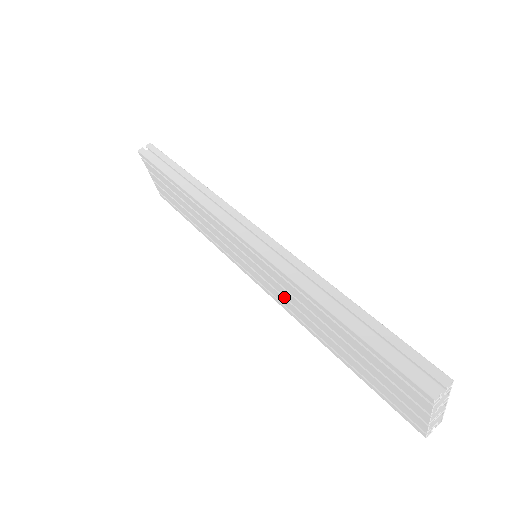
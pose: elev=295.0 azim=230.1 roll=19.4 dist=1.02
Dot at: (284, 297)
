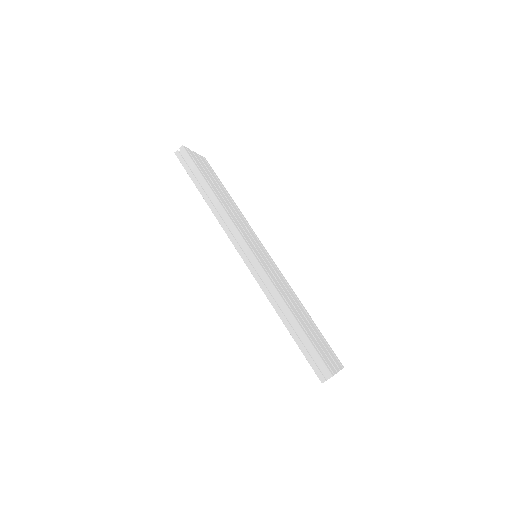
Dot at: occluded
